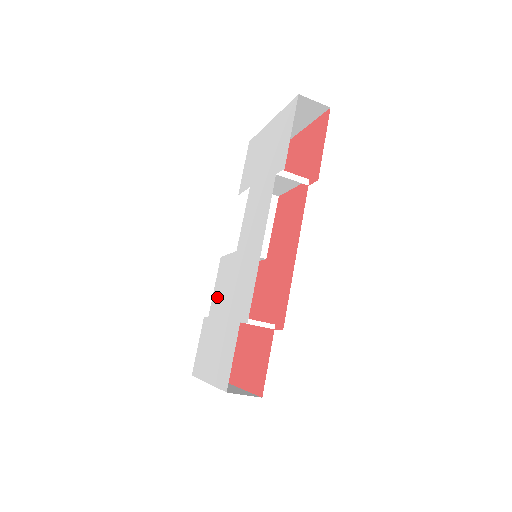
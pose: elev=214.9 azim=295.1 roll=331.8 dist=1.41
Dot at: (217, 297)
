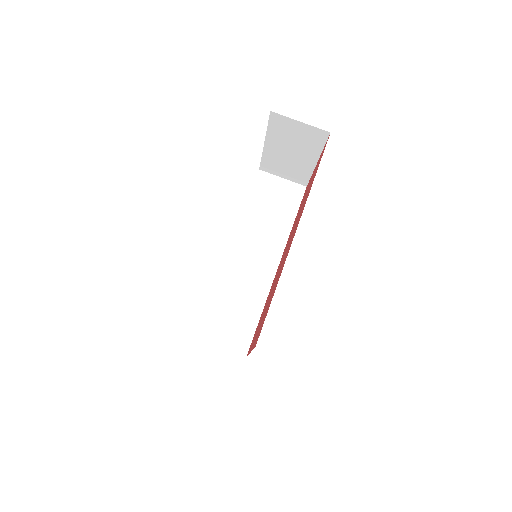
Dot at: occluded
